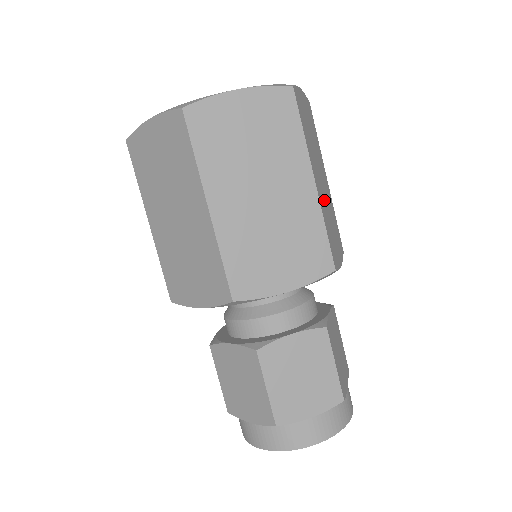
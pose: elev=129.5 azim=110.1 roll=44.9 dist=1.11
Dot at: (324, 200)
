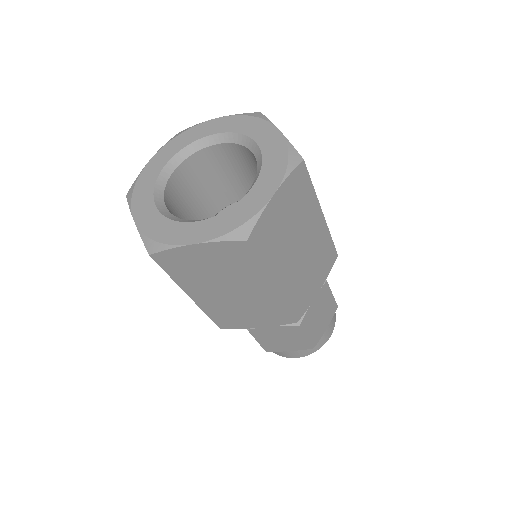
Dot at: occluded
